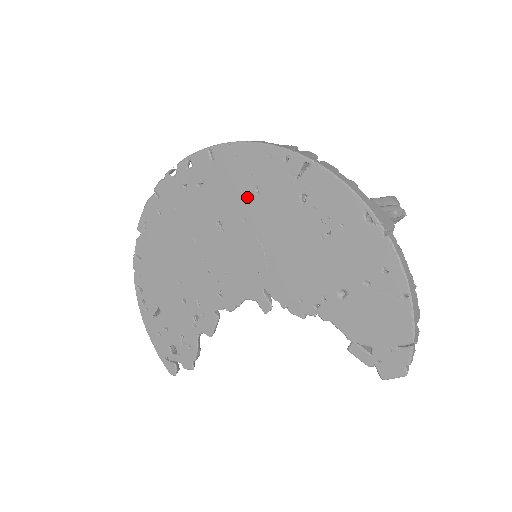
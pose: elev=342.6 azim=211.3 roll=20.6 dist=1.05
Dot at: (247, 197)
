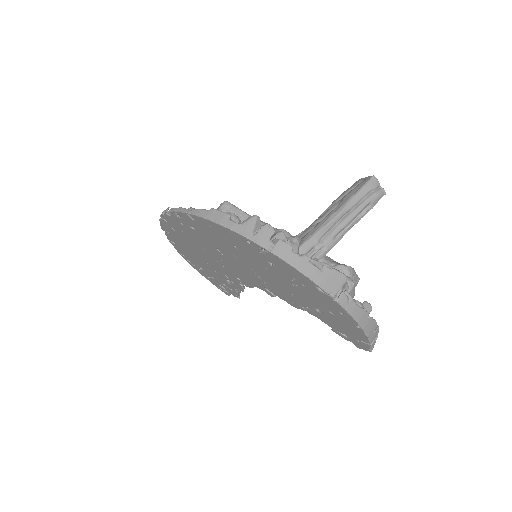
Dot at: (230, 247)
